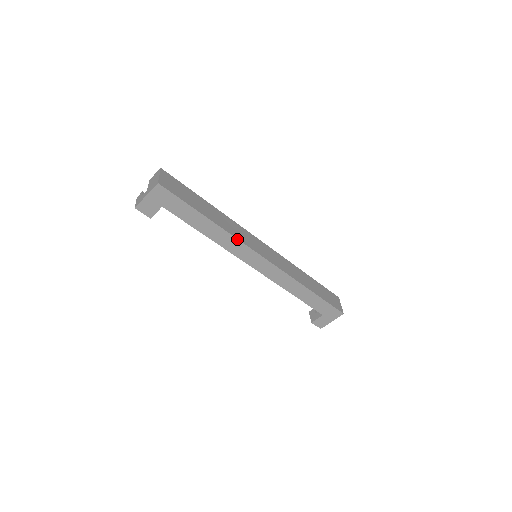
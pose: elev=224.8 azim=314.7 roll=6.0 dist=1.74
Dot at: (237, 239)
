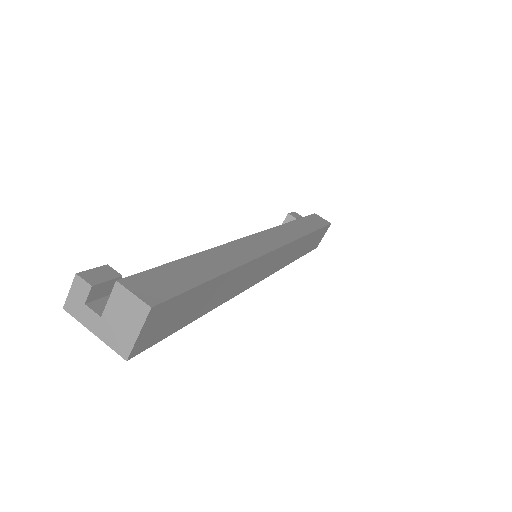
Dot at: (235, 295)
